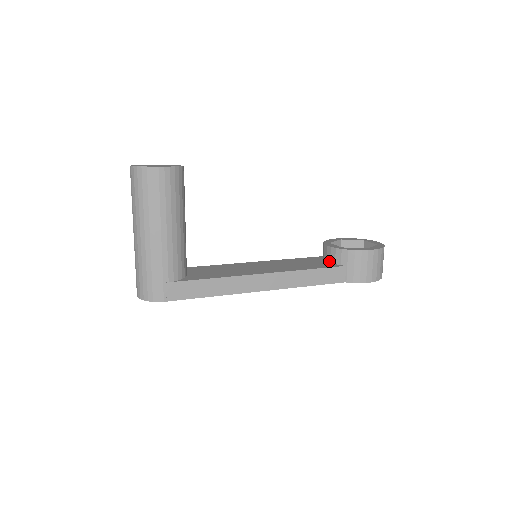
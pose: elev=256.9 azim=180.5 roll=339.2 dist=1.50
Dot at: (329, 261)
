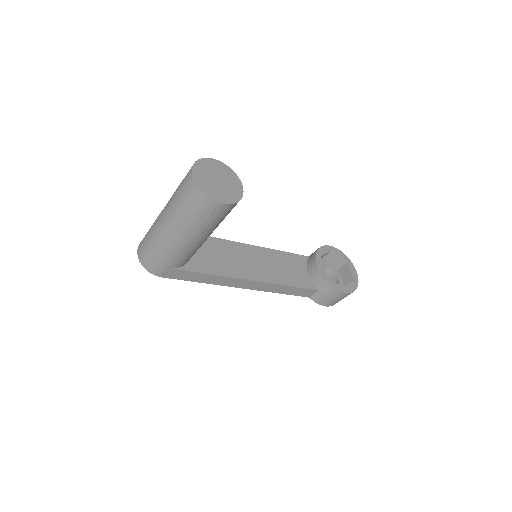
Dot at: (310, 275)
